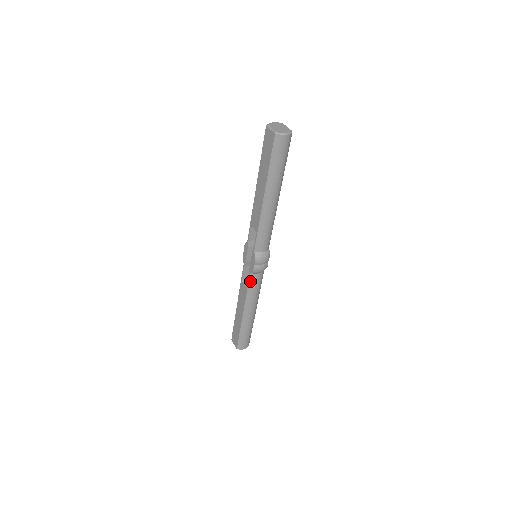
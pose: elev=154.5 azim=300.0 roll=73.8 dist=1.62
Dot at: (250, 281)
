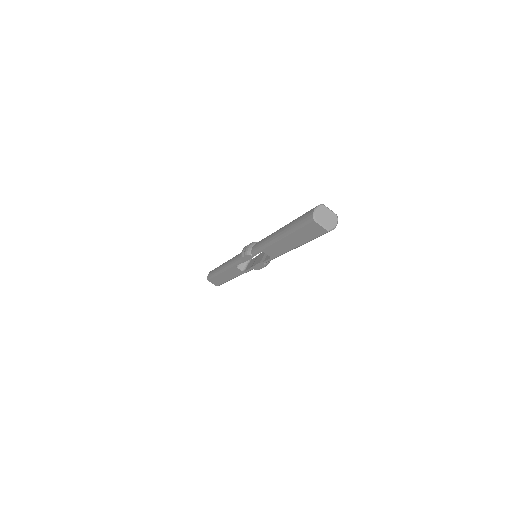
Dot at: occluded
